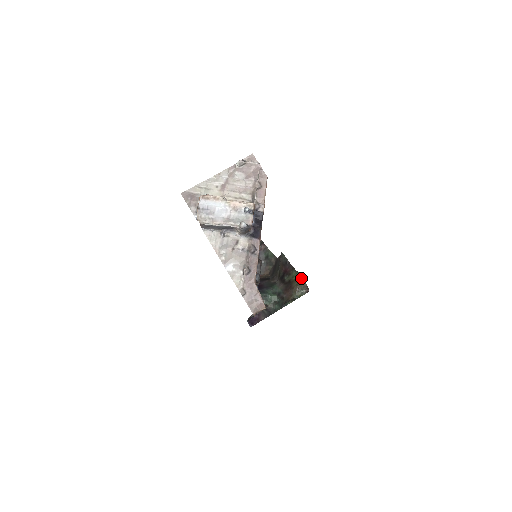
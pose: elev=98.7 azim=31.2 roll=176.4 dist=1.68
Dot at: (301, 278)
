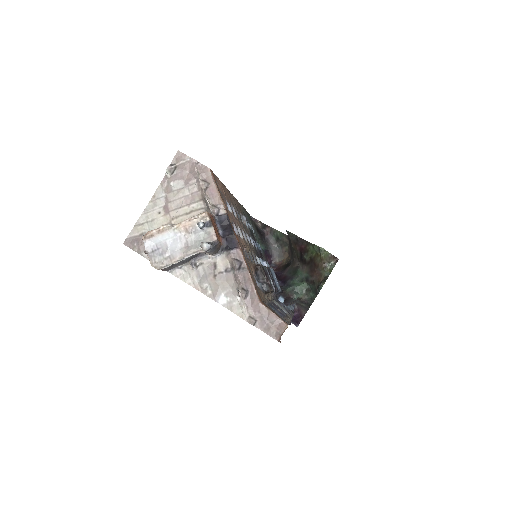
Dot at: (321, 251)
